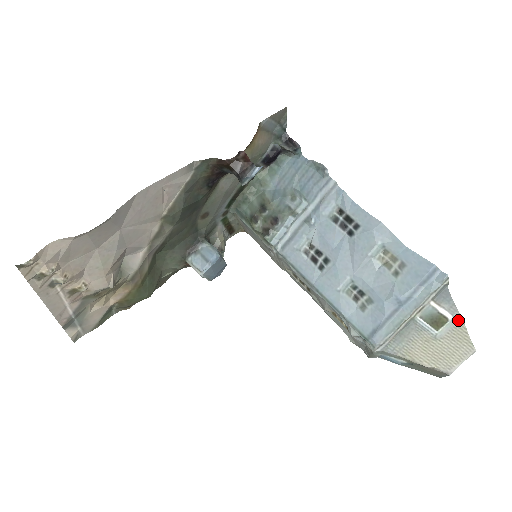
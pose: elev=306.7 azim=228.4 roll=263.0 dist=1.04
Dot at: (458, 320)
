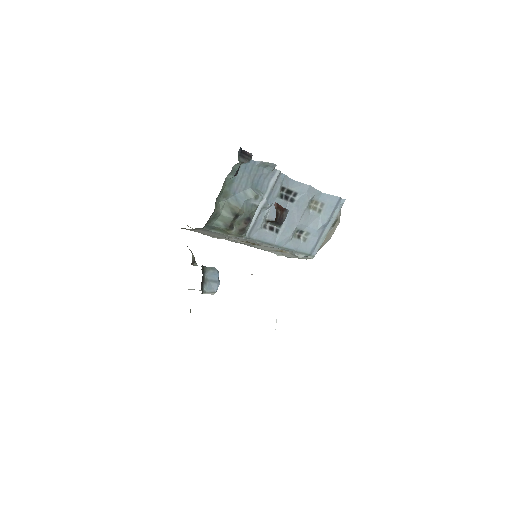
Dot at: occluded
